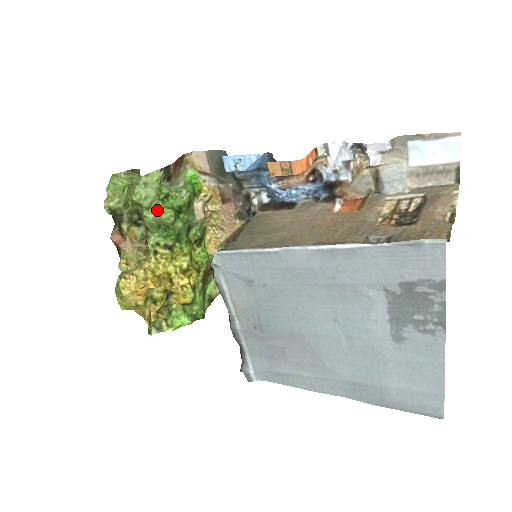
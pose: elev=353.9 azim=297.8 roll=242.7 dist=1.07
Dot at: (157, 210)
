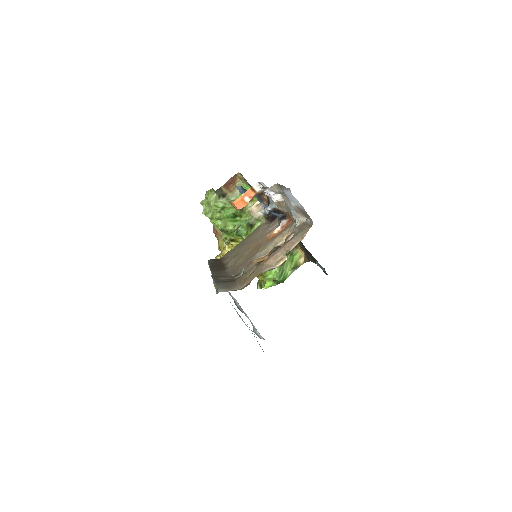
Dot at: occluded
